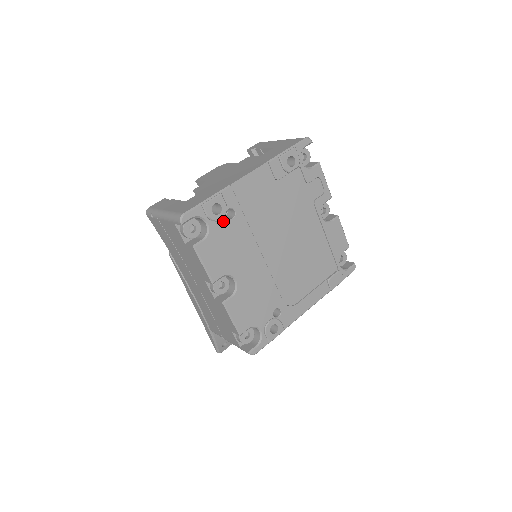
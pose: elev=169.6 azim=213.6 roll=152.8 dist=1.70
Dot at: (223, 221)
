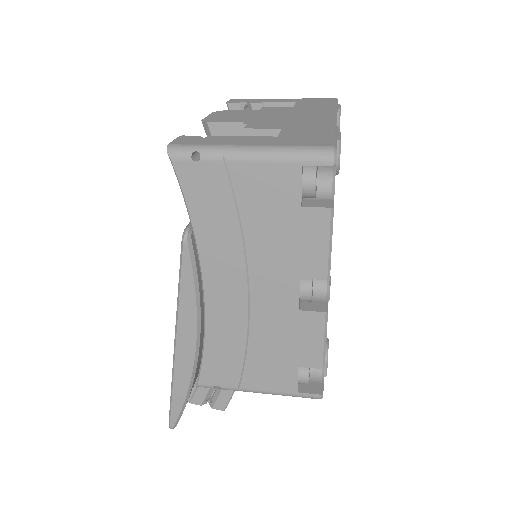
Dot at: occluded
